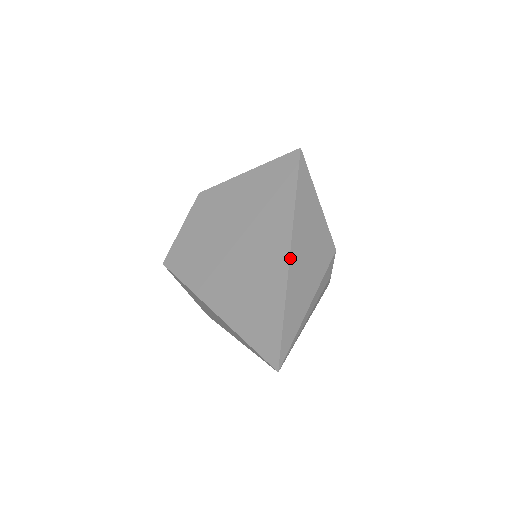
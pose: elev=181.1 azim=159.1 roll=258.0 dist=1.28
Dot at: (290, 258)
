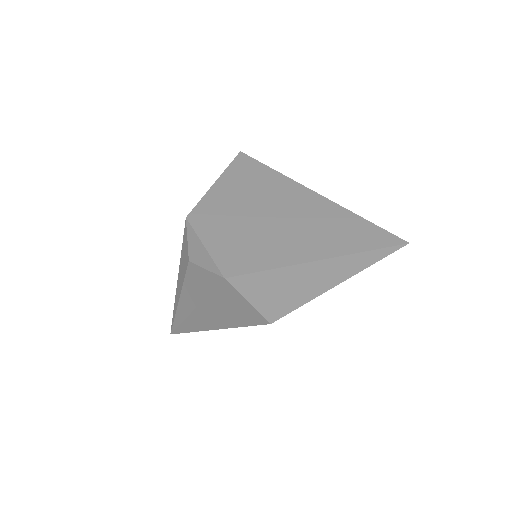
Dot at: (324, 197)
